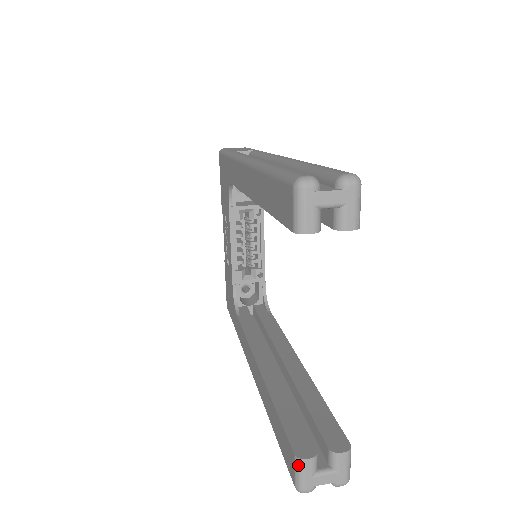
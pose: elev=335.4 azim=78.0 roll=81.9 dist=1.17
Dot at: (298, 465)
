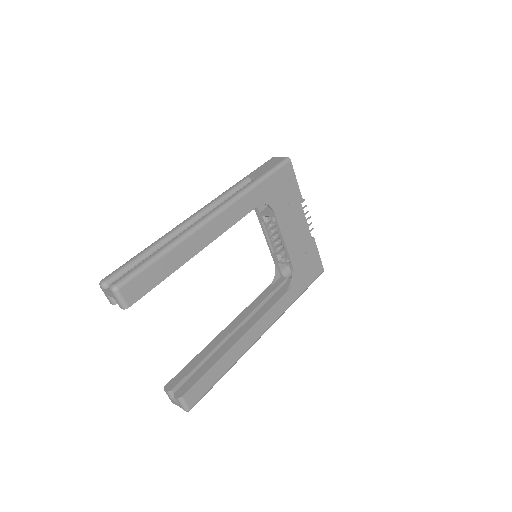
Dot at: (165, 391)
